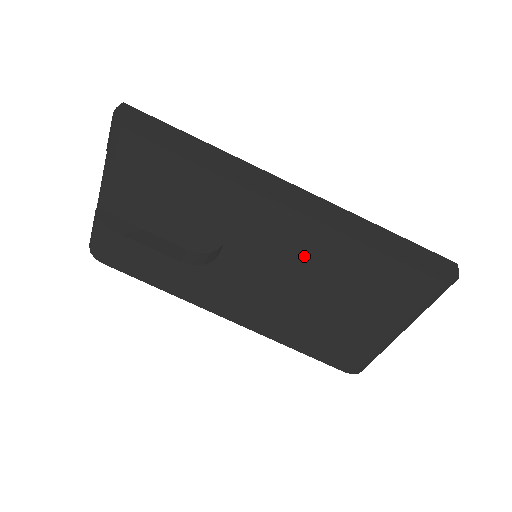
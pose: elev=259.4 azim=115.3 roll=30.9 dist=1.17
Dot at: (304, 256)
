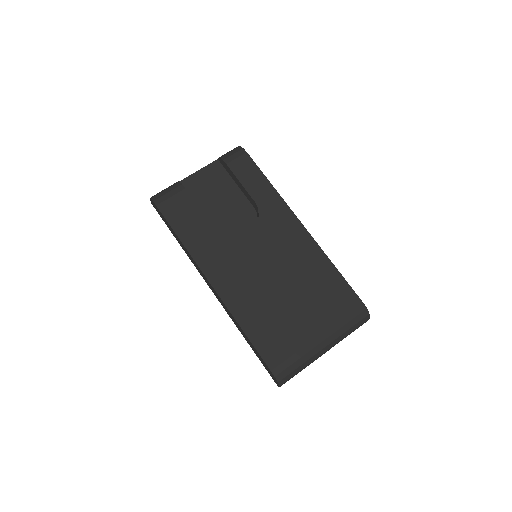
Dot at: (295, 256)
